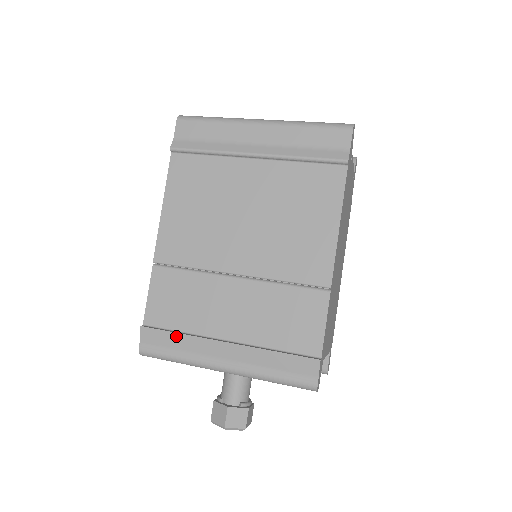
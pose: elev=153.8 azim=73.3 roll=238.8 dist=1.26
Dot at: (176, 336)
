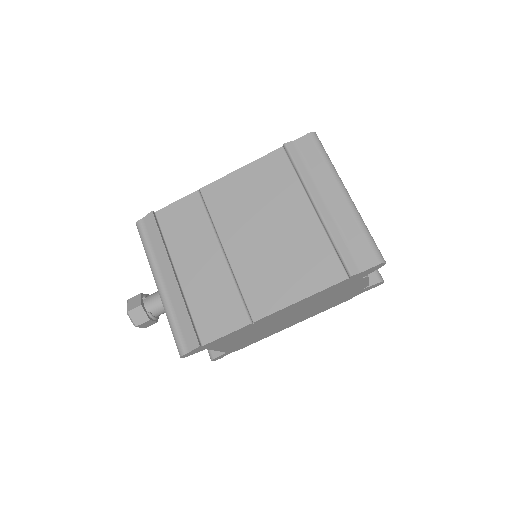
Dot at: (160, 239)
